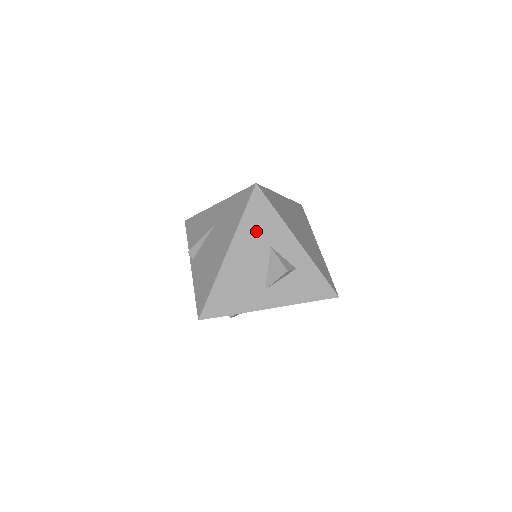
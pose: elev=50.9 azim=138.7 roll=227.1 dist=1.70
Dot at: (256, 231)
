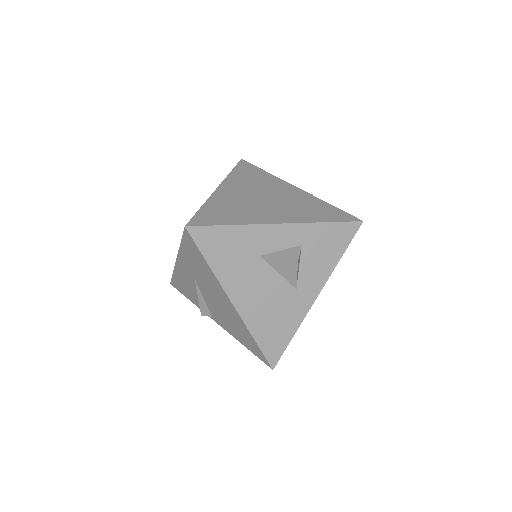
Dot at: (233, 260)
